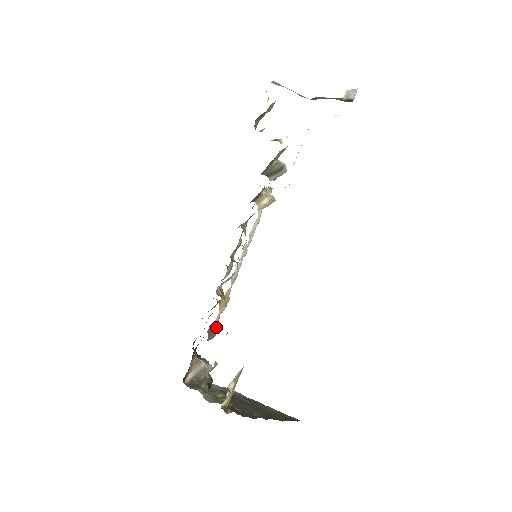
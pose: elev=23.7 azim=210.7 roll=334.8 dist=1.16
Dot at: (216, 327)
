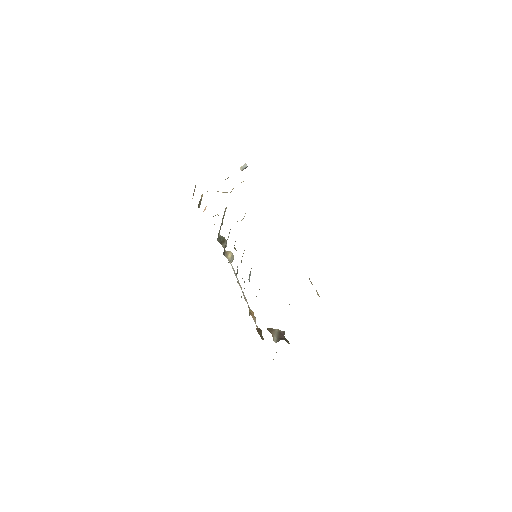
Dot at: (260, 329)
